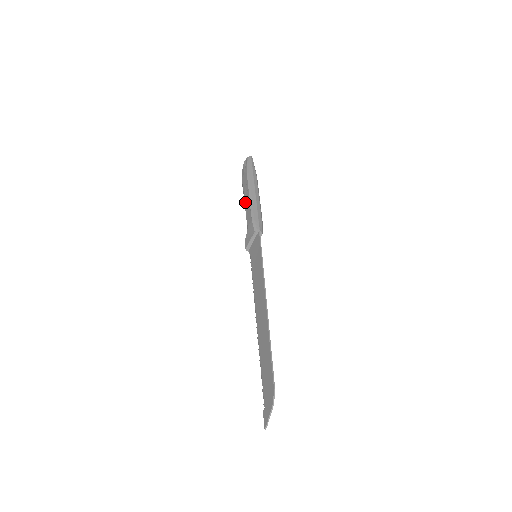
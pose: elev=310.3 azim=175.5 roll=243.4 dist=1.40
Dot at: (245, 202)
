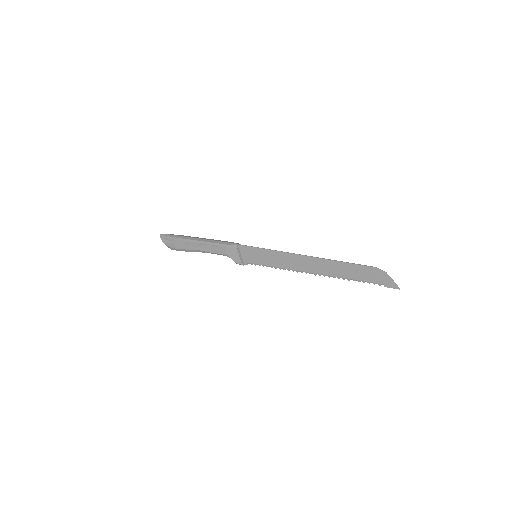
Dot at: (201, 250)
